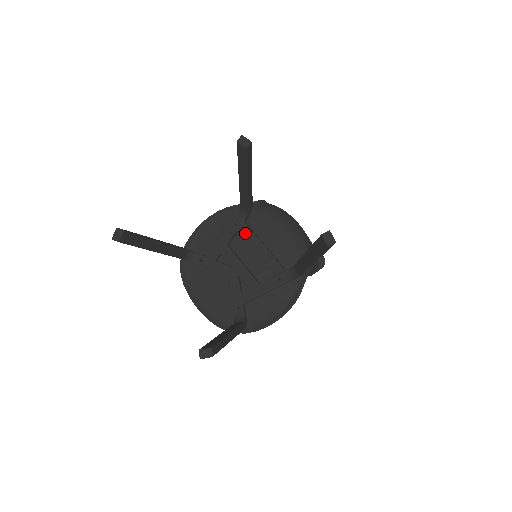
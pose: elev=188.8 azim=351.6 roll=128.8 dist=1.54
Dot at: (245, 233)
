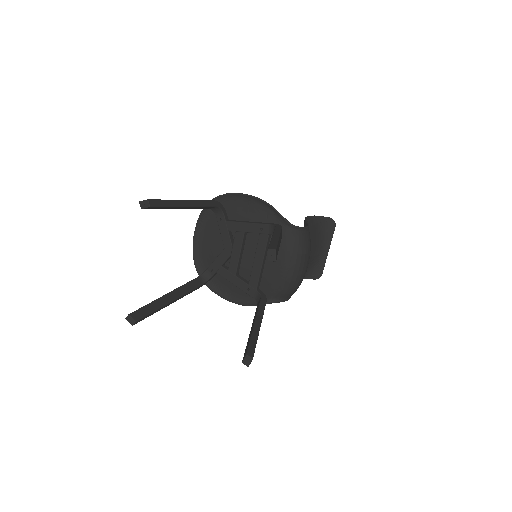
Dot at: (261, 242)
